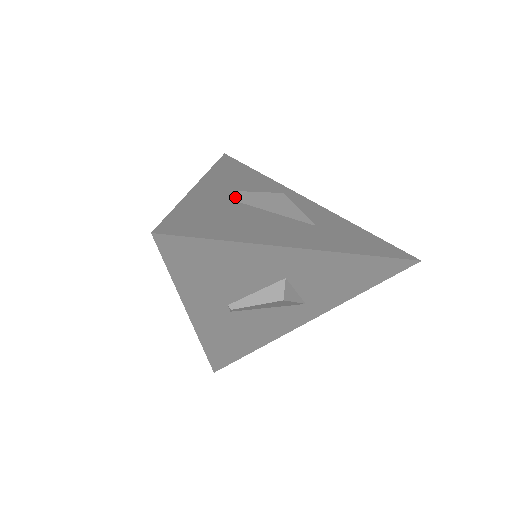
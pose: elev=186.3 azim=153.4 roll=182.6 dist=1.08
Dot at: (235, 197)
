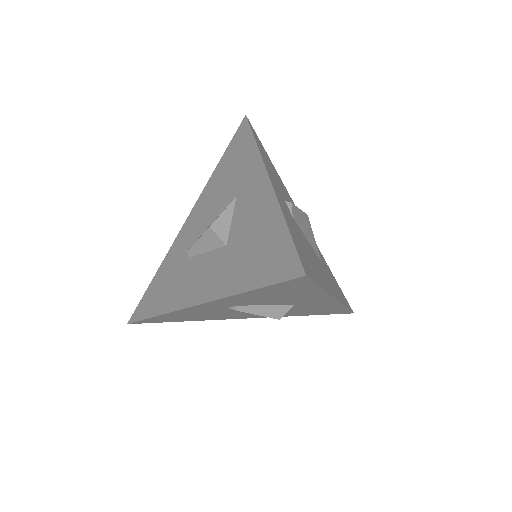
Dot at: (289, 208)
